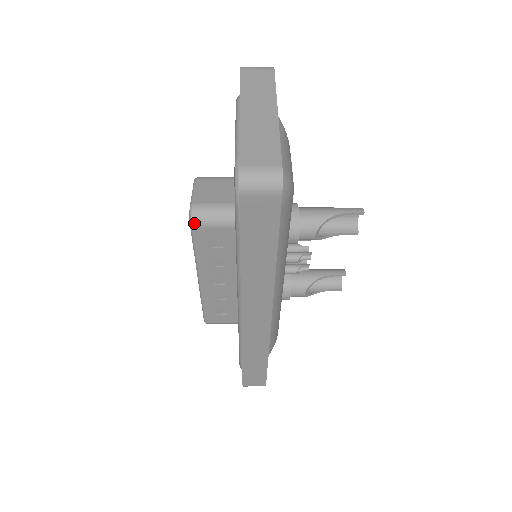
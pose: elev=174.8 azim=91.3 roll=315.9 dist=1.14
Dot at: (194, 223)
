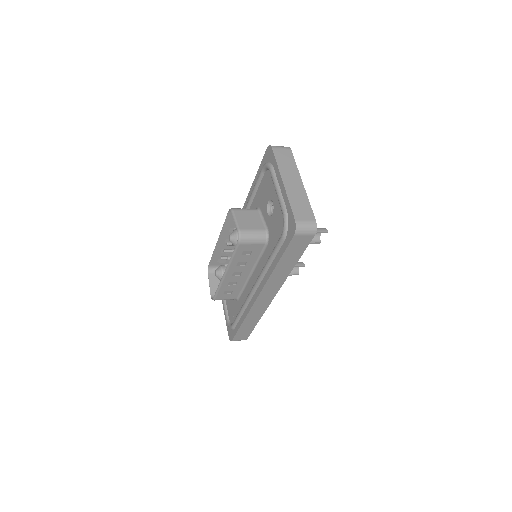
Dot at: (241, 242)
